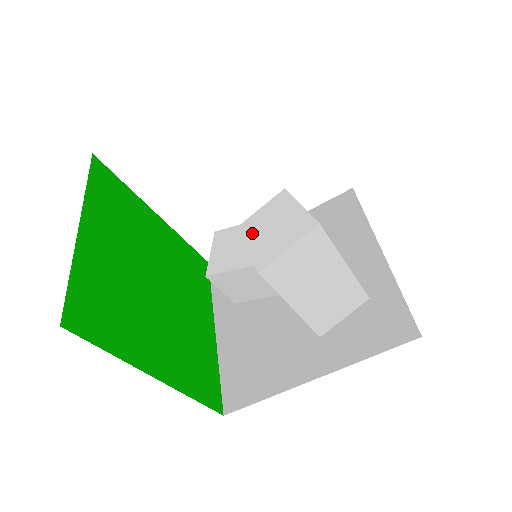
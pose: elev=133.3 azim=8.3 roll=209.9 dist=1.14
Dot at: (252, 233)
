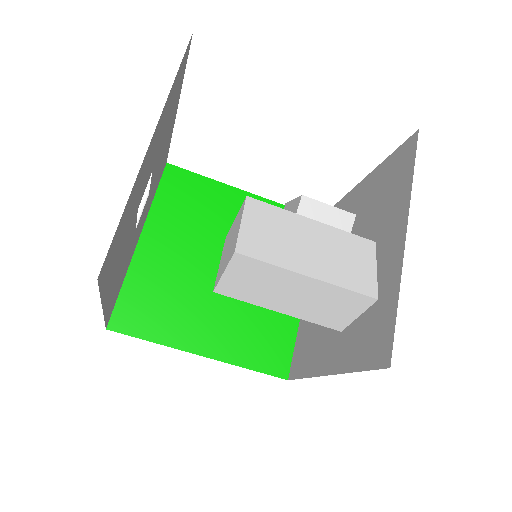
Dot at: (226, 245)
